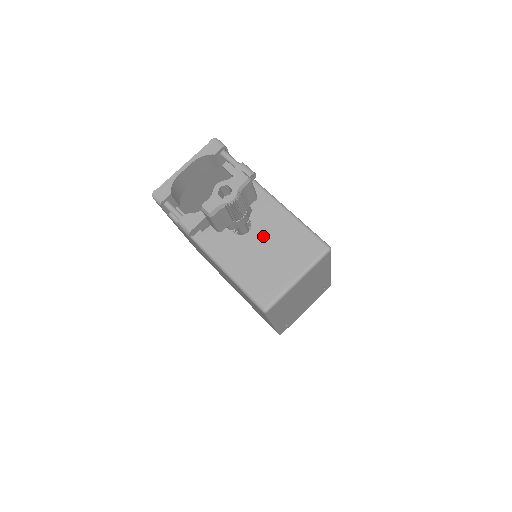
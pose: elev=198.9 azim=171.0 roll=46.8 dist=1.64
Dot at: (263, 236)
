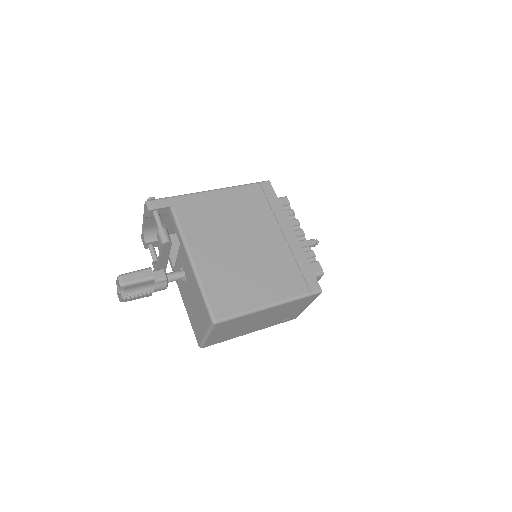
Dot at: (190, 290)
